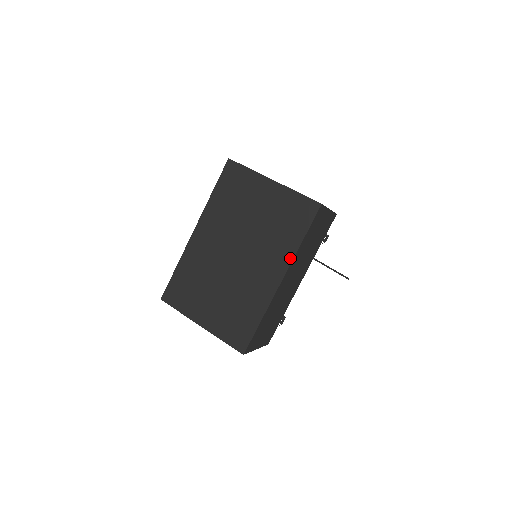
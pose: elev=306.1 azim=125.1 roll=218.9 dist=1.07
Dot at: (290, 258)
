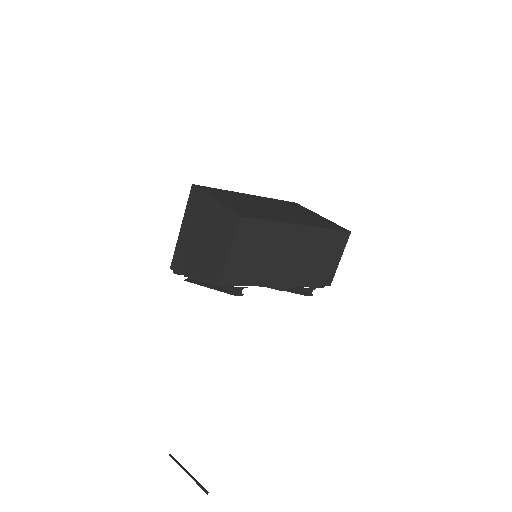
Dot at: (315, 226)
